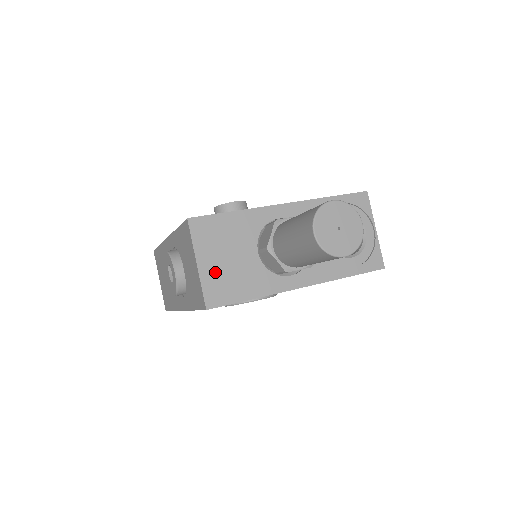
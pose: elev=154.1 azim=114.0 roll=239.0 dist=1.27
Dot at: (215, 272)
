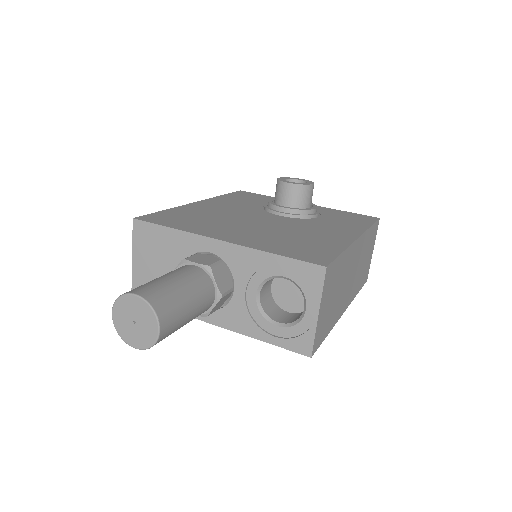
Dot at: (144, 272)
